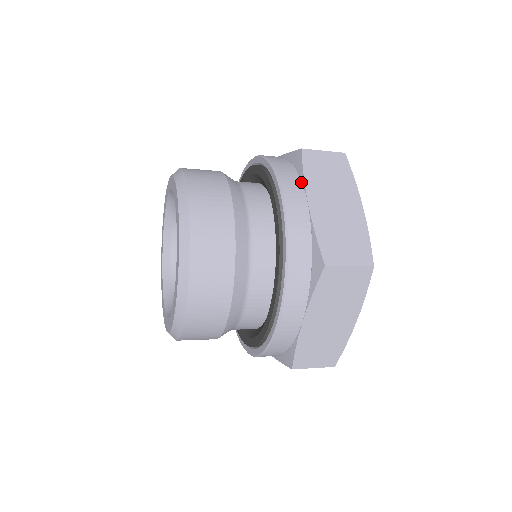
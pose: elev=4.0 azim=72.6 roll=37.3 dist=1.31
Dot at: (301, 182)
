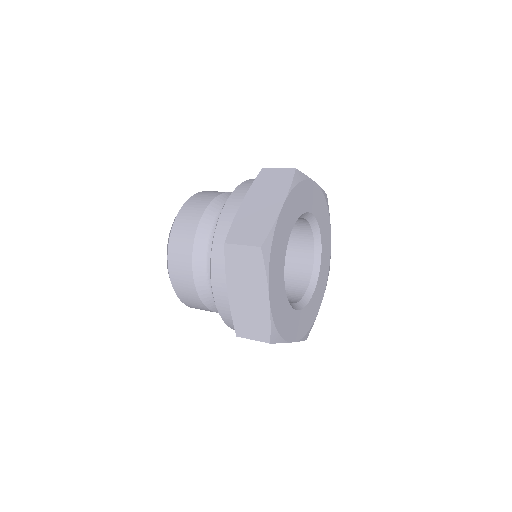
Dot at: (225, 271)
